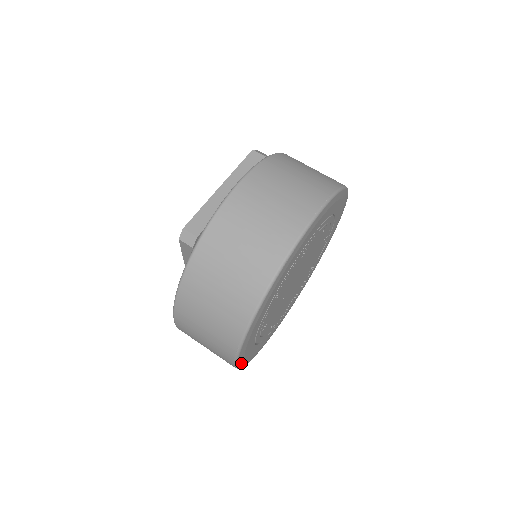
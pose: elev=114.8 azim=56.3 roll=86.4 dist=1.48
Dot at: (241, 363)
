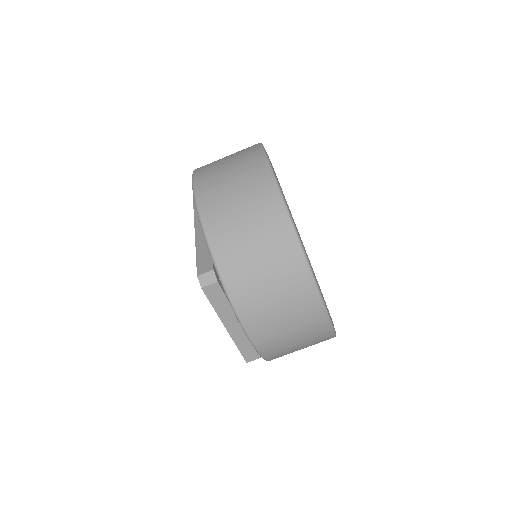
Dot at: occluded
